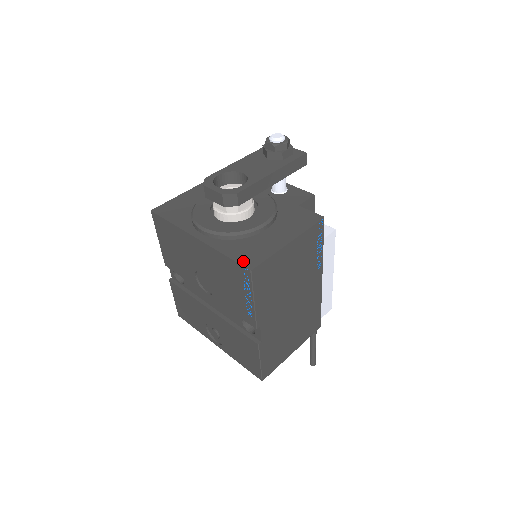
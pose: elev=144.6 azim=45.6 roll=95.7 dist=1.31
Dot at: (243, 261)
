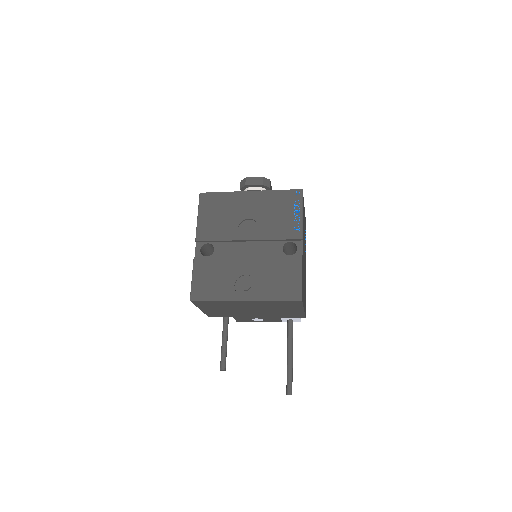
Dot at: (293, 191)
